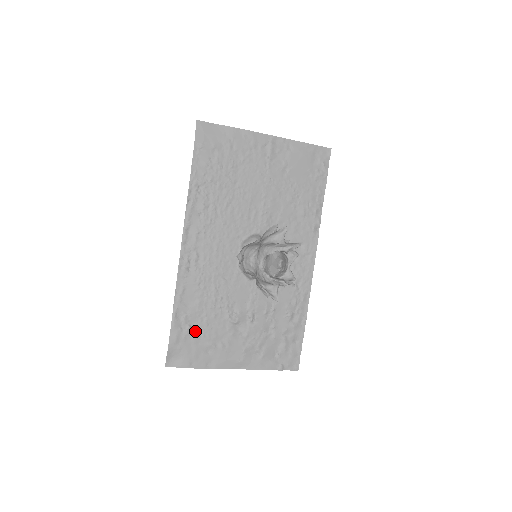
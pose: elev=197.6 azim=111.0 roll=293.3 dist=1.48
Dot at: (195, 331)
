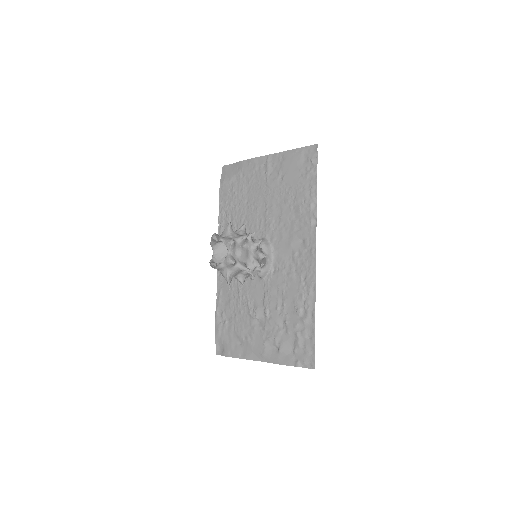
Dot at: (230, 325)
